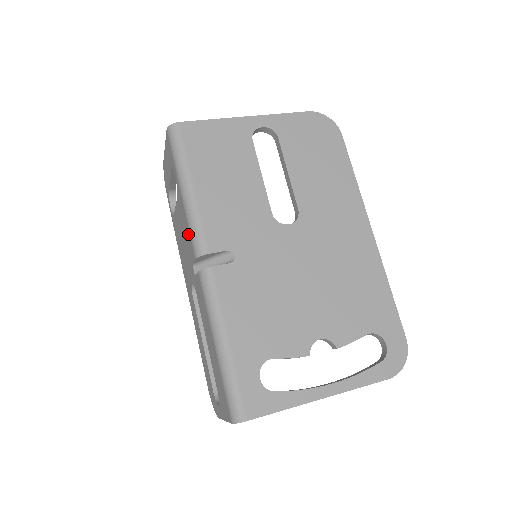
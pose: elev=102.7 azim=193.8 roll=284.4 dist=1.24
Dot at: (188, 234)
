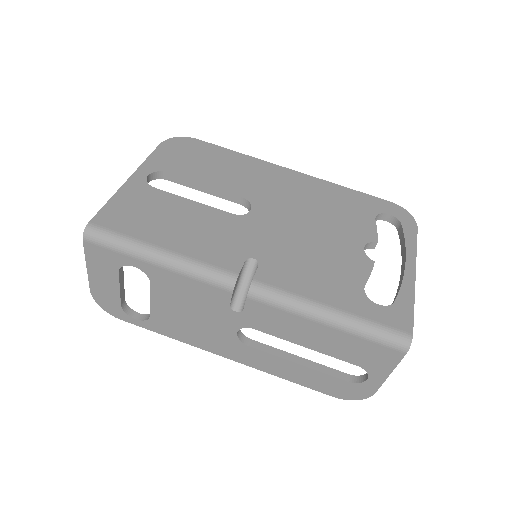
Dot at: (201, 288)
